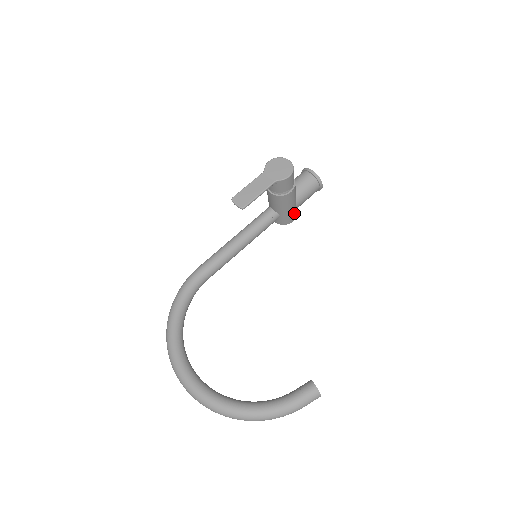
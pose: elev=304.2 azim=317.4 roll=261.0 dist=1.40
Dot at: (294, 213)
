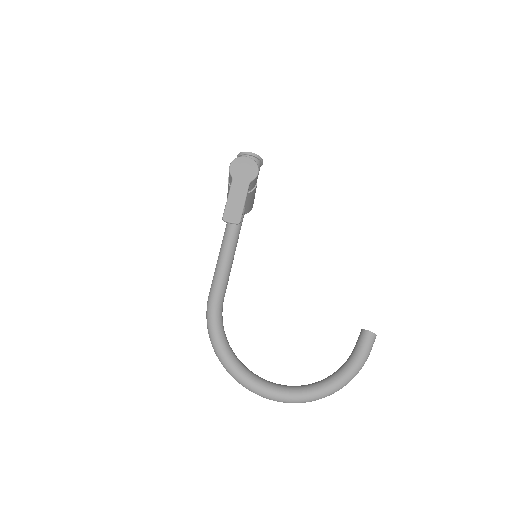
Dot at: occluded
